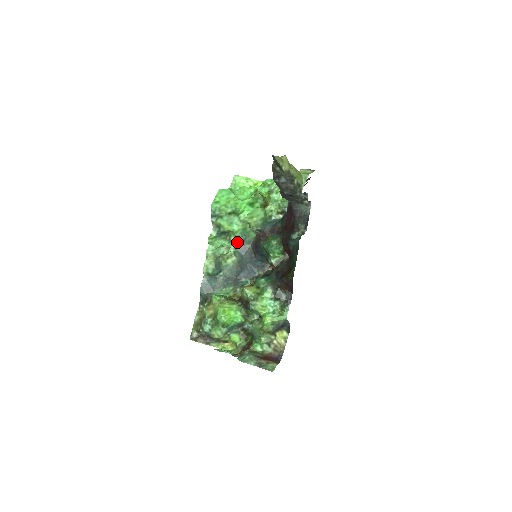
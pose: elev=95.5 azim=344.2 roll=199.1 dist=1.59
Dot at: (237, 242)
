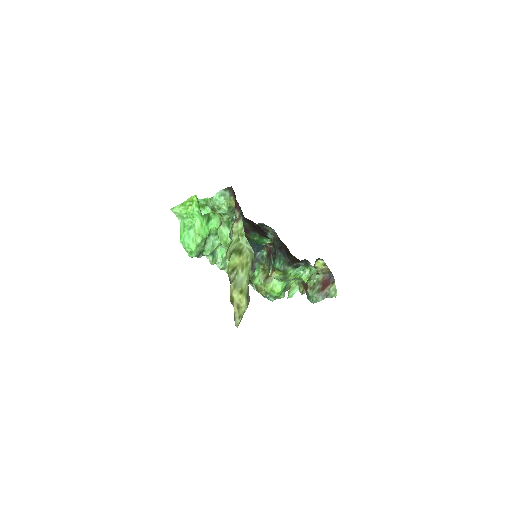
Dot at: occluded
